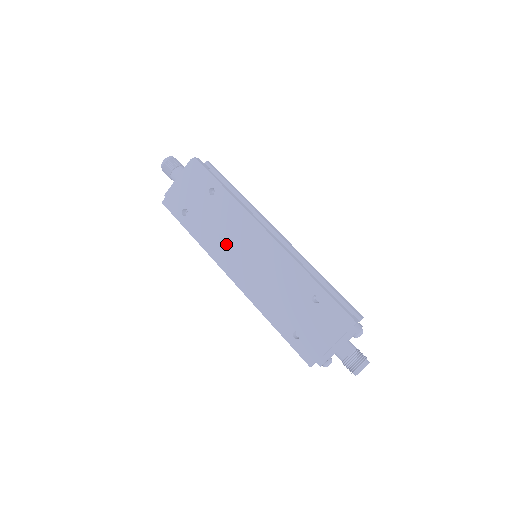
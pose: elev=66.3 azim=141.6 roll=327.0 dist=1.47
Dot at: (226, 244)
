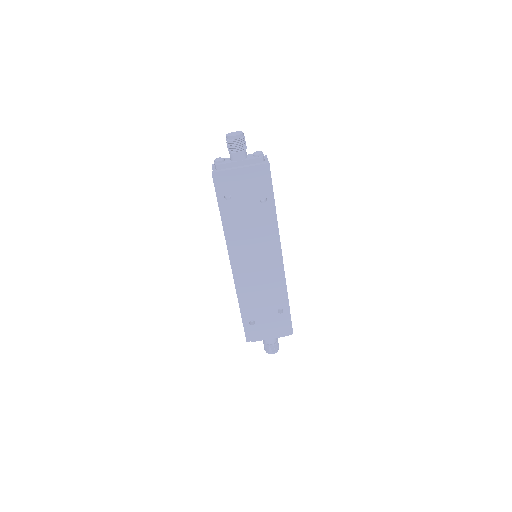
Dot at: (246, 243)
